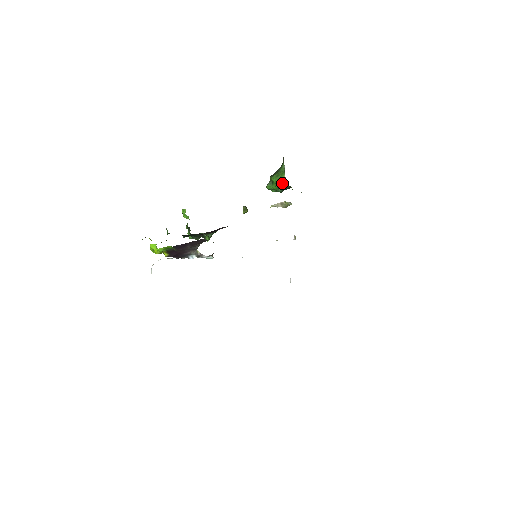
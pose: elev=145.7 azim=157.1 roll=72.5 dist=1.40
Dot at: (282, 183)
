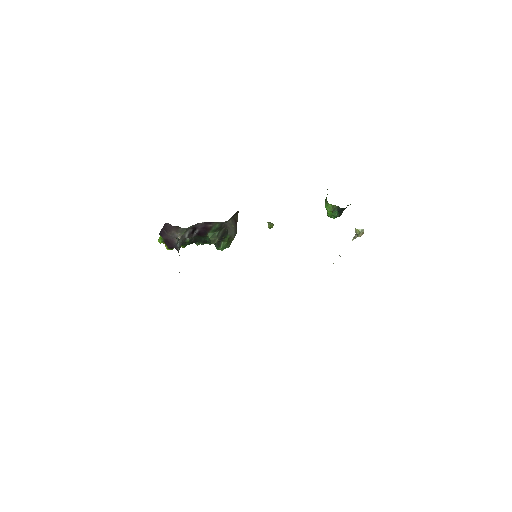
Dot at: (327, 204)
